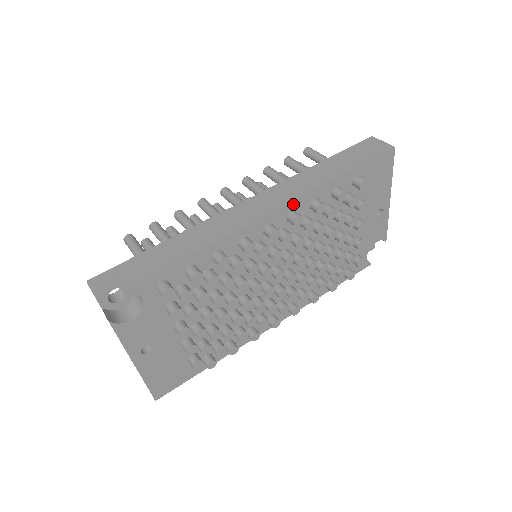
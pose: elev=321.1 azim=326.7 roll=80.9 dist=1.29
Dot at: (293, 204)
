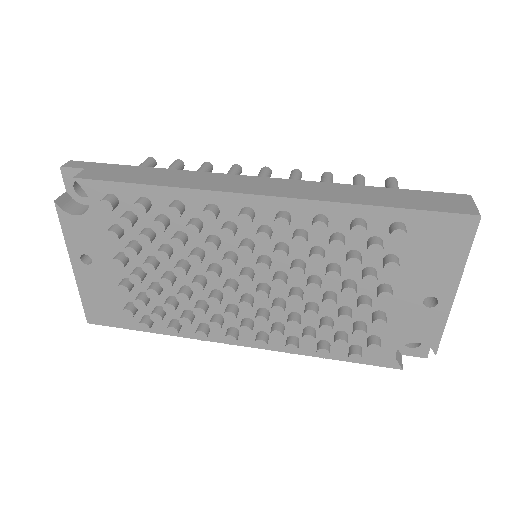
Dot at: (289, 202)
